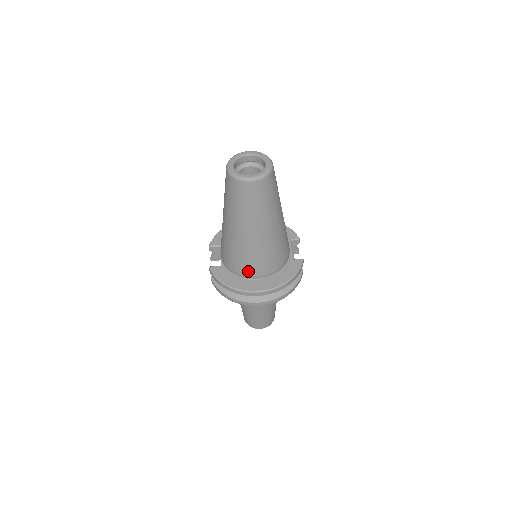
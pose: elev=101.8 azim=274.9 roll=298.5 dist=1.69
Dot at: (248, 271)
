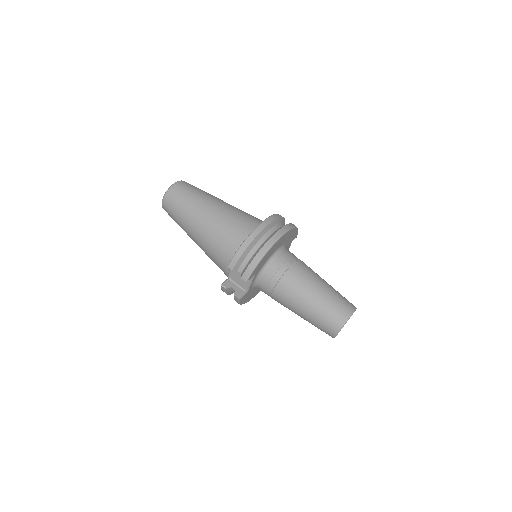
Dot at: (246, 229)
